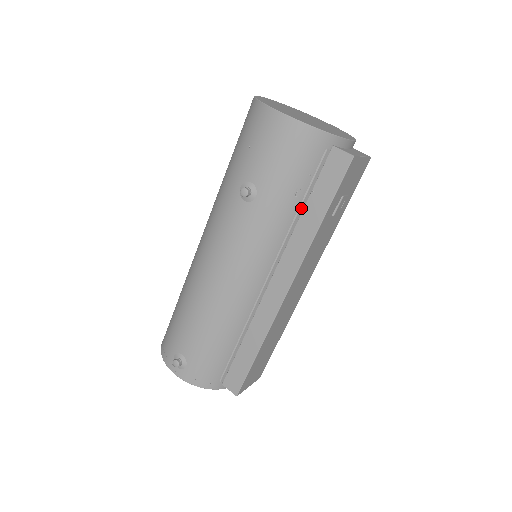
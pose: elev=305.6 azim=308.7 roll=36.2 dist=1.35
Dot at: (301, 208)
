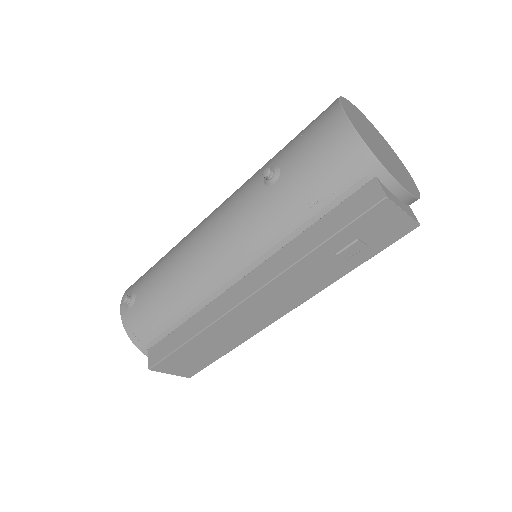
Dot at: (309, 223)
